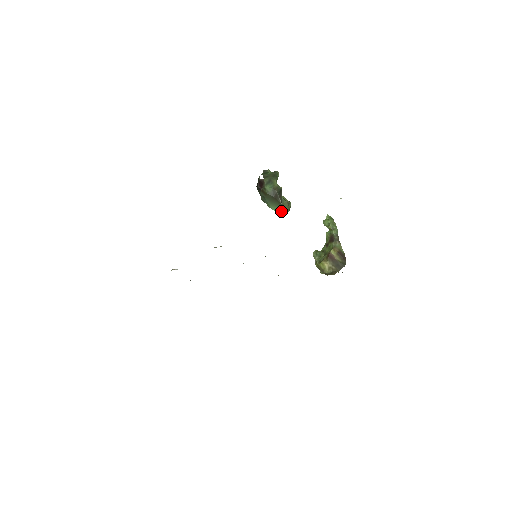
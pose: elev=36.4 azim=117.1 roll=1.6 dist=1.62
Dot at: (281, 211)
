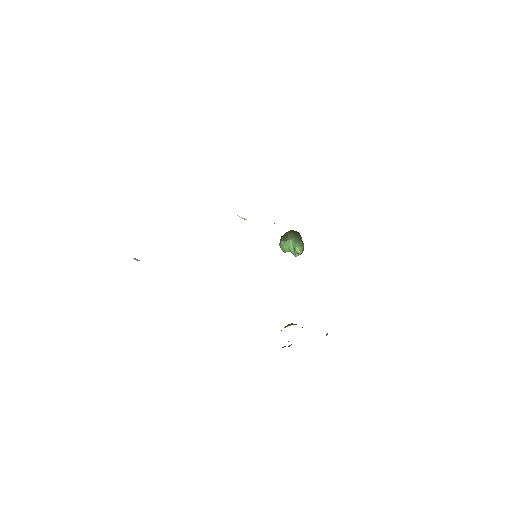
Dot at: (298, 244)
